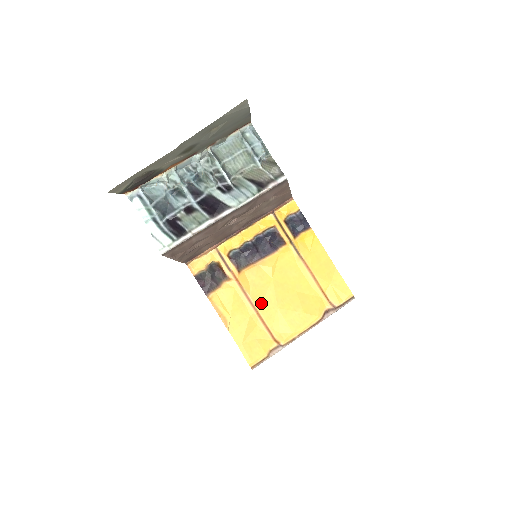
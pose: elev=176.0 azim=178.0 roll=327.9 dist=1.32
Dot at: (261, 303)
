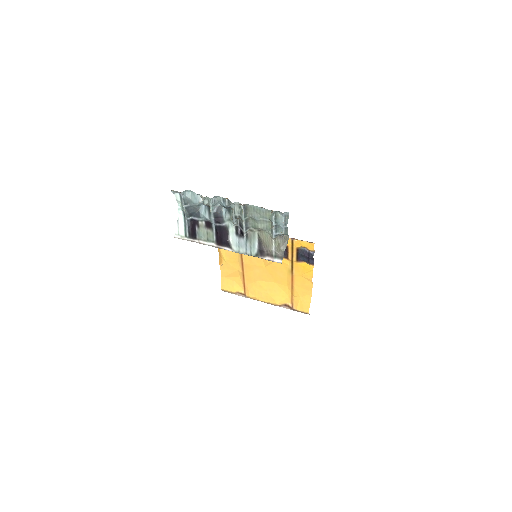
Dot at: (249, 271)
